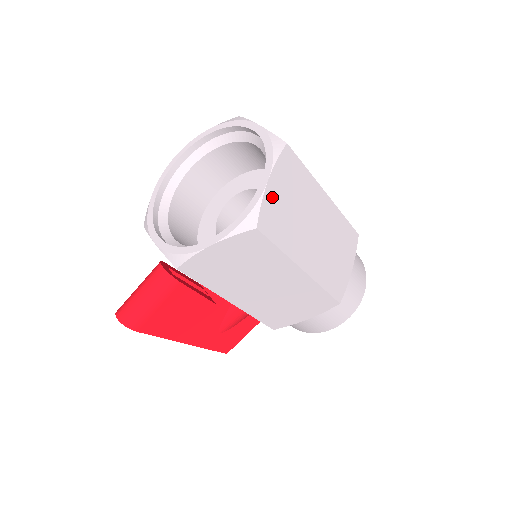
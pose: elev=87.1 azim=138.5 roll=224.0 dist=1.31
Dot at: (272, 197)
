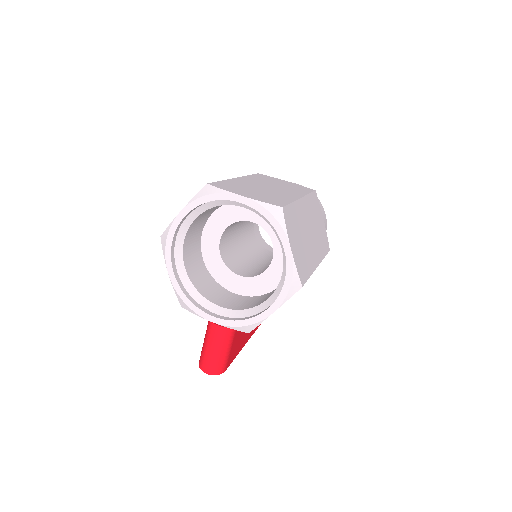
Dot at: (296, 255)
